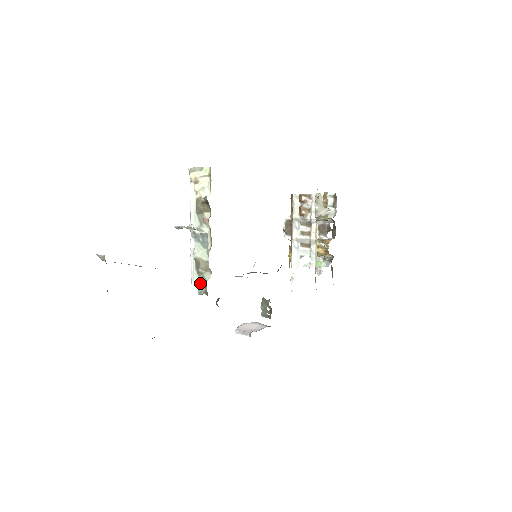
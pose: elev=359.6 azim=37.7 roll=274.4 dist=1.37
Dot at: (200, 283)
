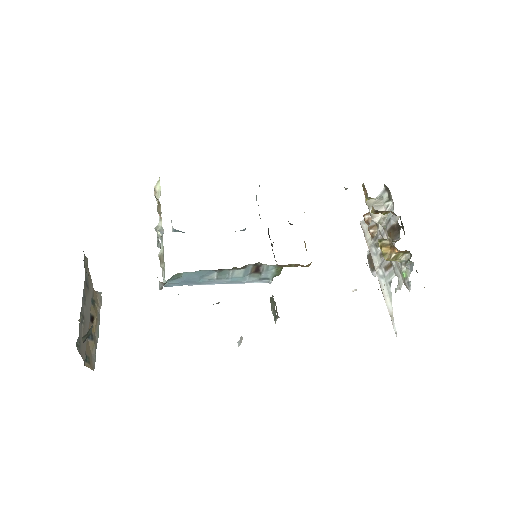
Dot at: (165, 280)
